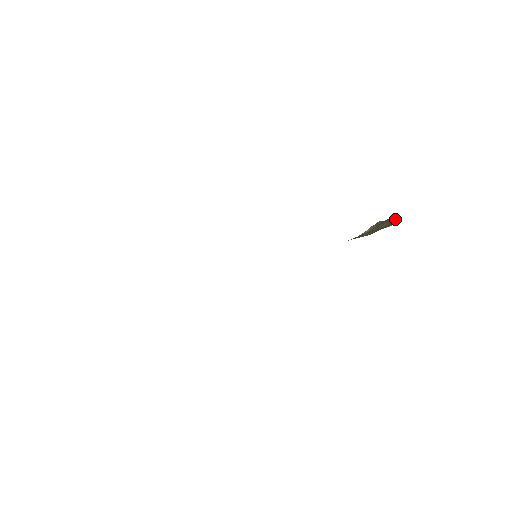
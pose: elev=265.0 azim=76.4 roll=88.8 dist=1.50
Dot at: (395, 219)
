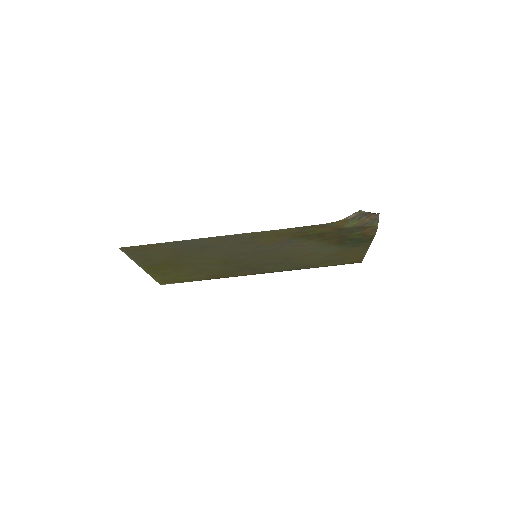
Dot at: (378, 218)
